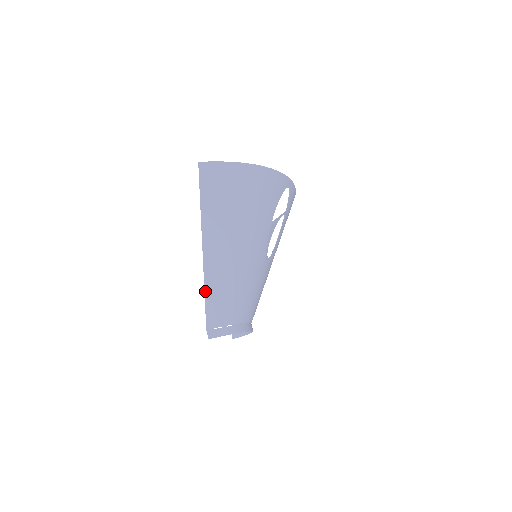
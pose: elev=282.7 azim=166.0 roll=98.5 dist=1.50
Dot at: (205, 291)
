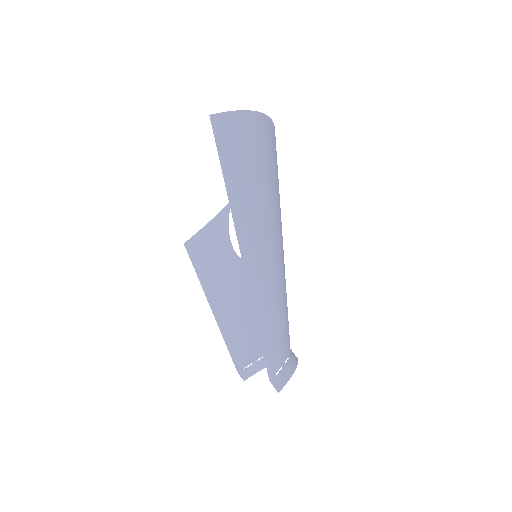
Dot at: (257, 323)
